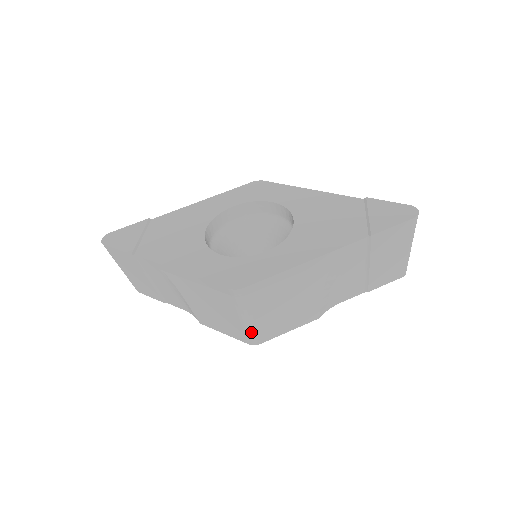
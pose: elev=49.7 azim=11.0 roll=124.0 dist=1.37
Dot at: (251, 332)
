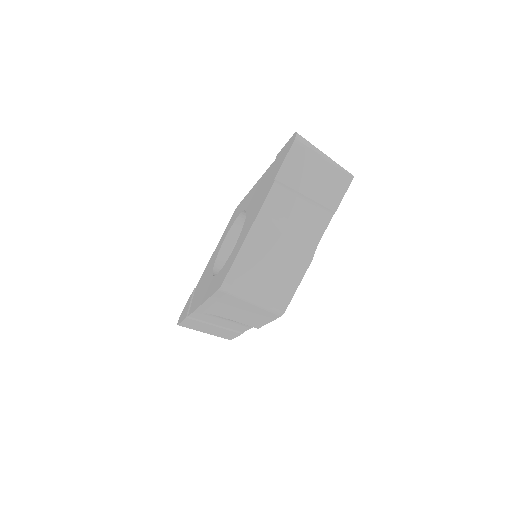
Dot at: (268, 307)
